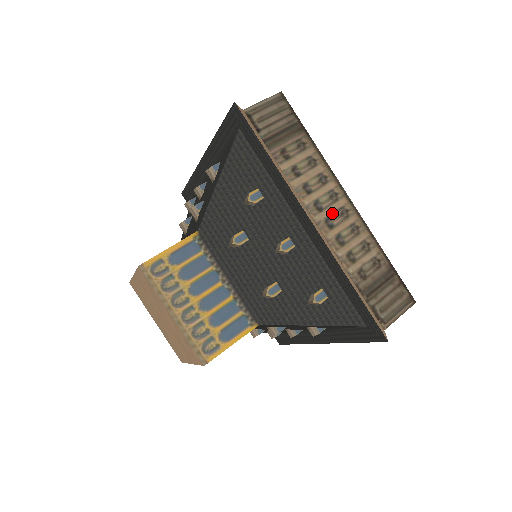
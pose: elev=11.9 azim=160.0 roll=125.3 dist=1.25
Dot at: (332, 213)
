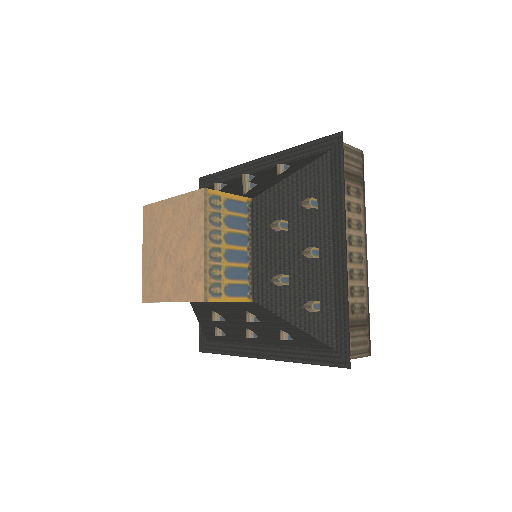
Dot at: (355, 252)
